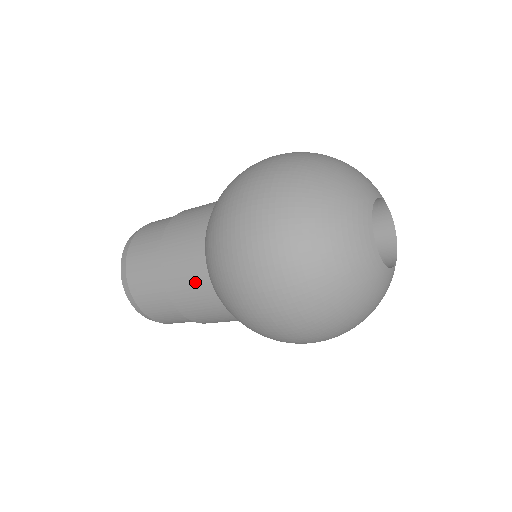
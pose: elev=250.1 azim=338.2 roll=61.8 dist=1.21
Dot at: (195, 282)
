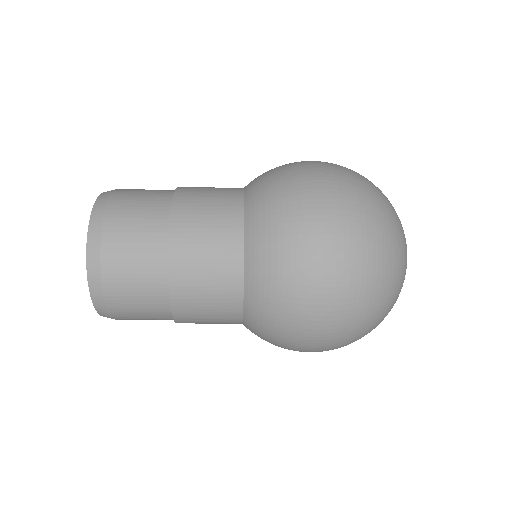
Dot at: (220, 288)
